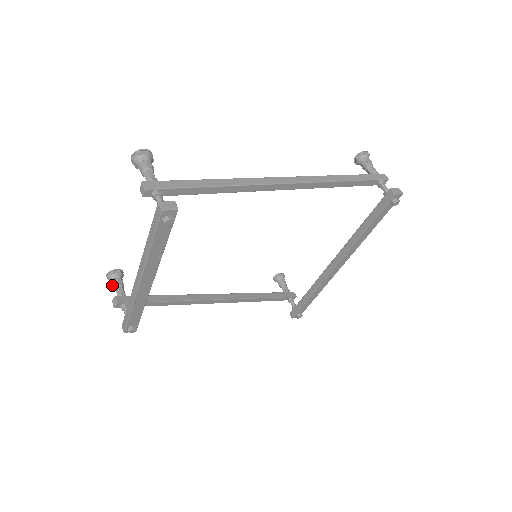
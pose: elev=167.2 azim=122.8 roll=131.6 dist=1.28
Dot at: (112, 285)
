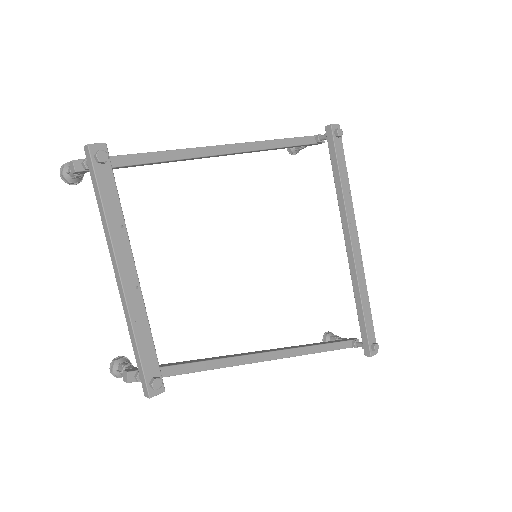
Dot at: (119, 372)
